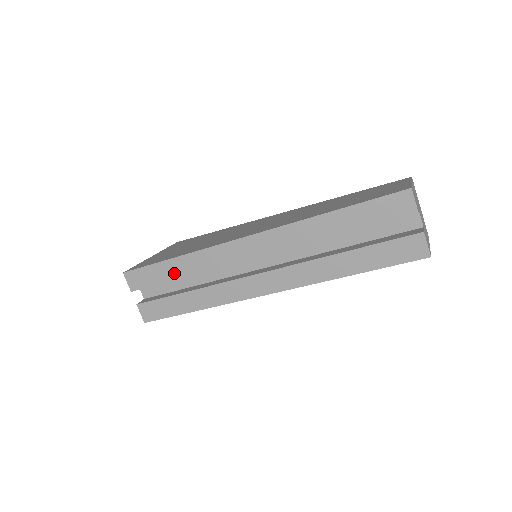
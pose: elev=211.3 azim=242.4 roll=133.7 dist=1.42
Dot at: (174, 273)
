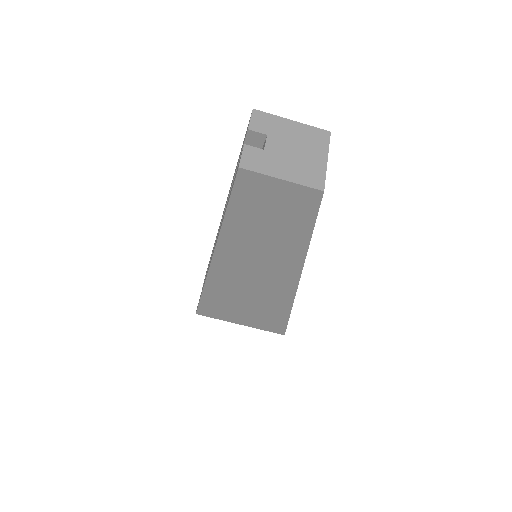
Dot at: occluded
